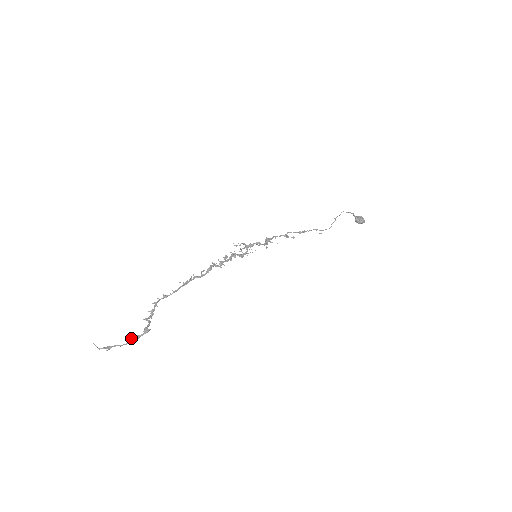
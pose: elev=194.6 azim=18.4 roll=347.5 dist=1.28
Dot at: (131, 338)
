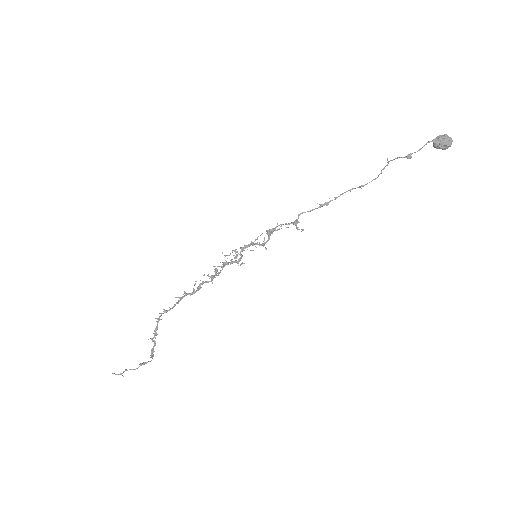
Dot at: (140, 364)
